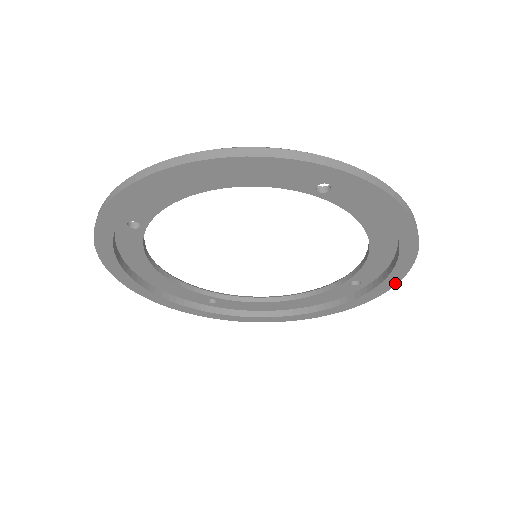
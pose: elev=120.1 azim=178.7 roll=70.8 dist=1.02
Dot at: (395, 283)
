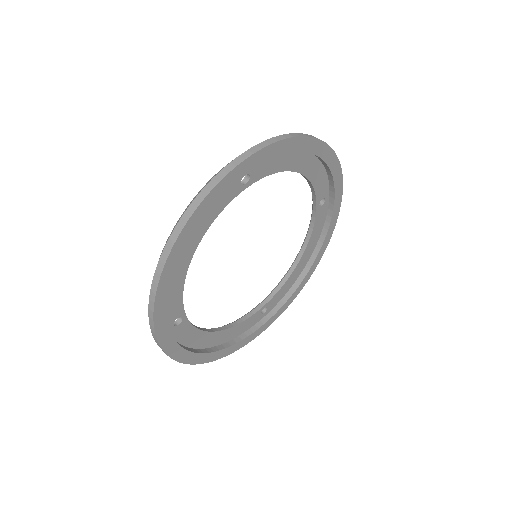
Dot at: (285, 309)
